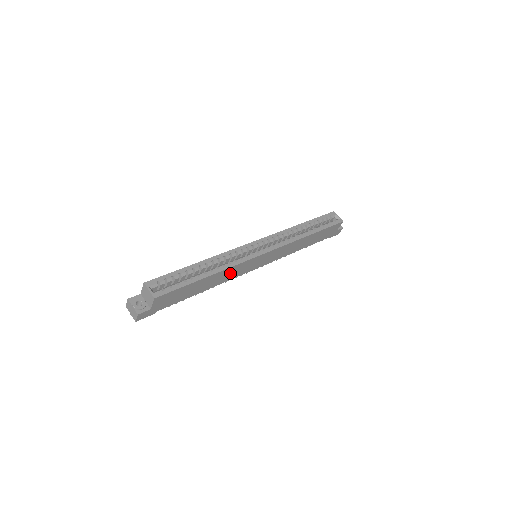
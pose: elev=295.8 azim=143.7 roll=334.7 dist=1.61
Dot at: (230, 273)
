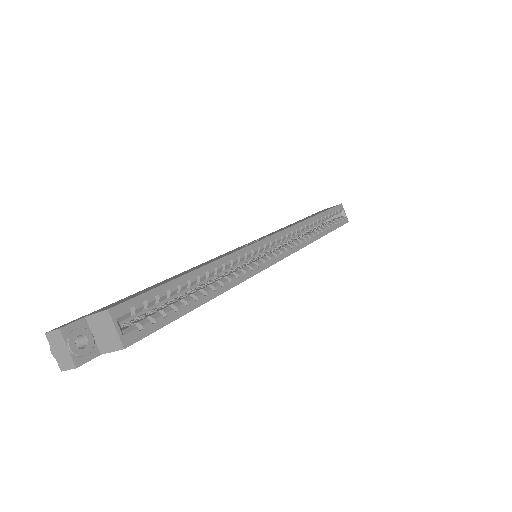
Dot at: occluded
